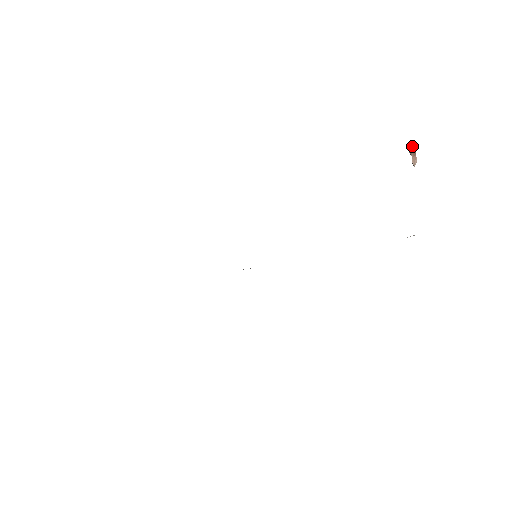
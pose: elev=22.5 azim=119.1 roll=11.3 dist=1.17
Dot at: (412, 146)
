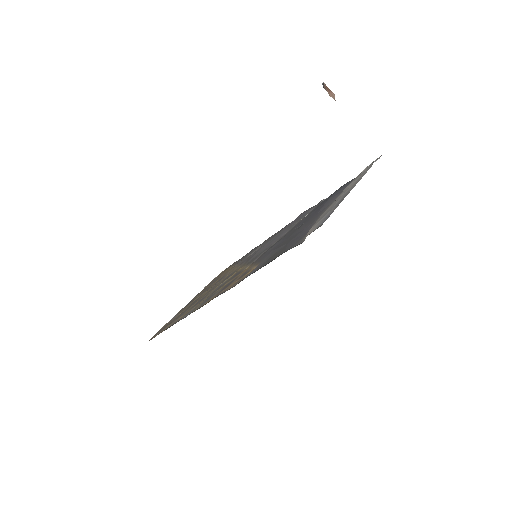
Dot at: (323, 83)
